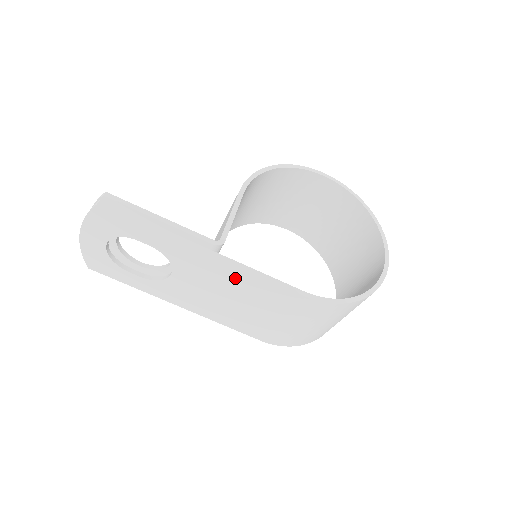
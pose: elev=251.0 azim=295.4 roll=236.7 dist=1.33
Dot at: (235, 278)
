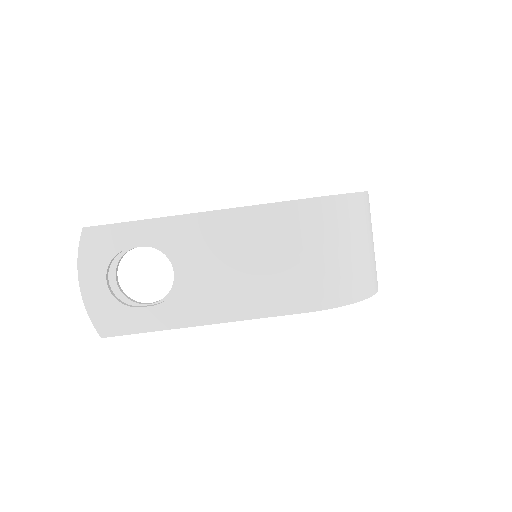
Dot at: (230, 228)
